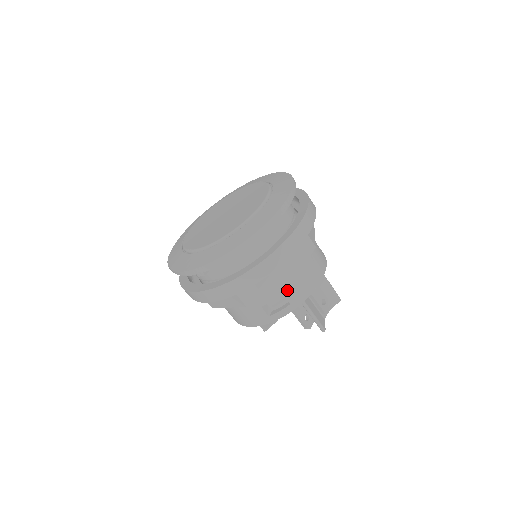
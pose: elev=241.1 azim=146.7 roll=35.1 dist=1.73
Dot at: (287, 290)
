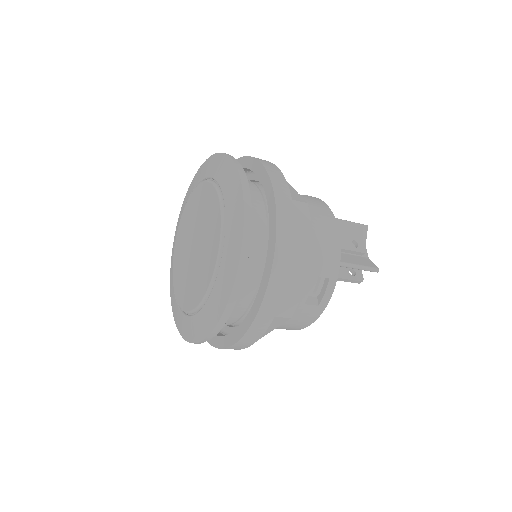
Dot at: (316, 269)
